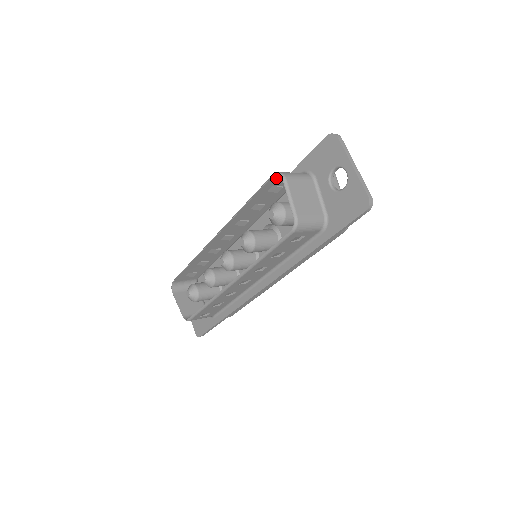
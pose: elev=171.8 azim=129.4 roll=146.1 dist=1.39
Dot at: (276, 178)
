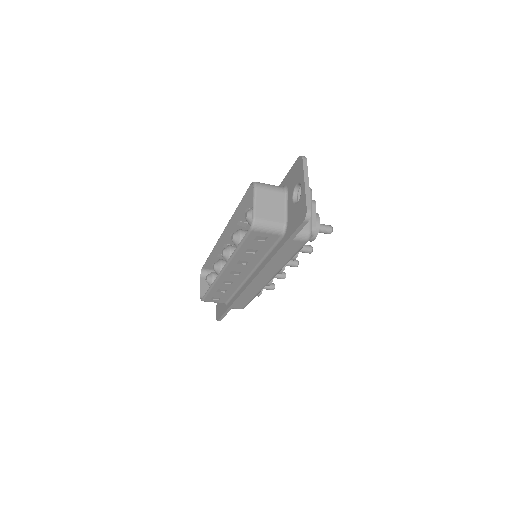
Dot at: occluded
